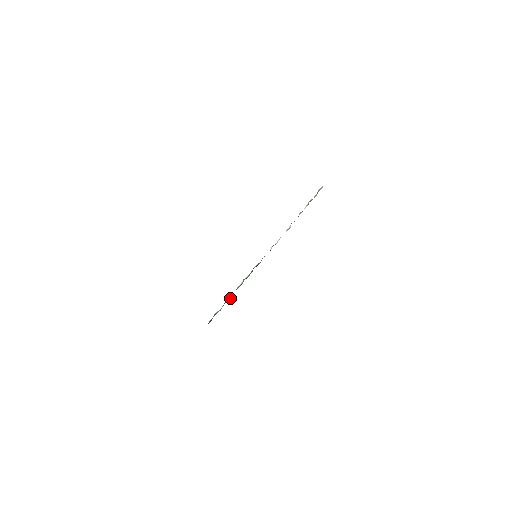
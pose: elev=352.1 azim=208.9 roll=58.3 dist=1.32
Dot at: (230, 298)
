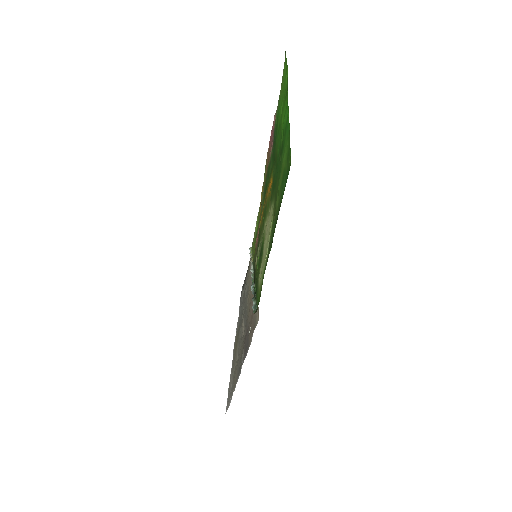
Dot at: occluded
